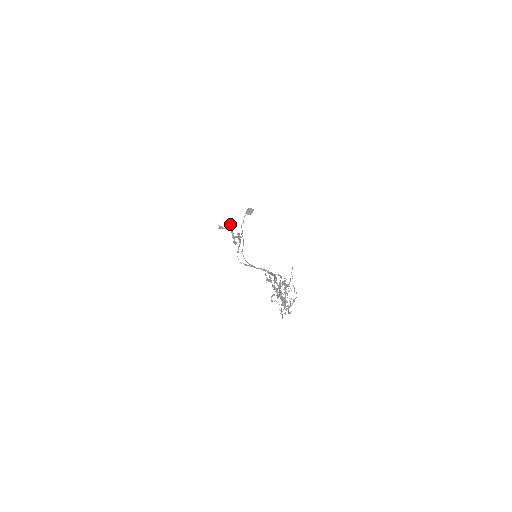
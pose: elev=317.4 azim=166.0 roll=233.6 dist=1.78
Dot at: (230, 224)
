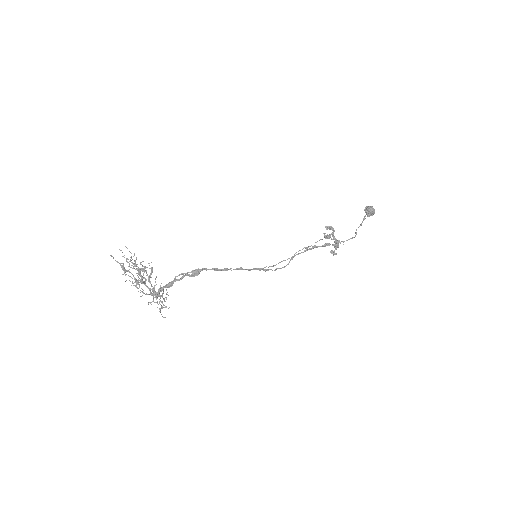
Dot at: (334, 231)
